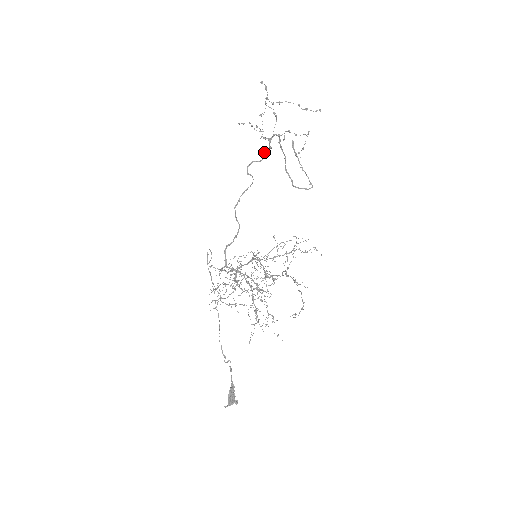
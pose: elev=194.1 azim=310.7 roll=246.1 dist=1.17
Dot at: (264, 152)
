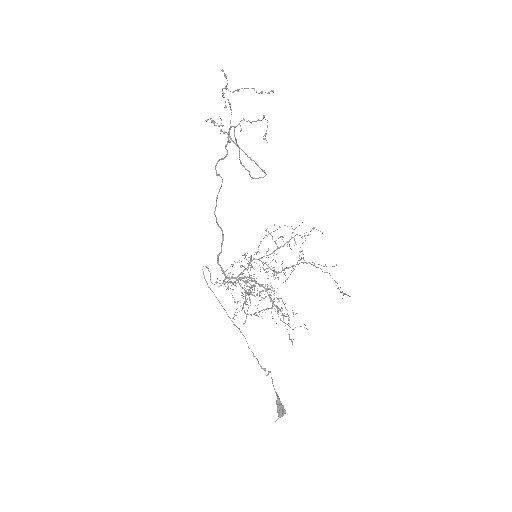
Dot at: occluded
